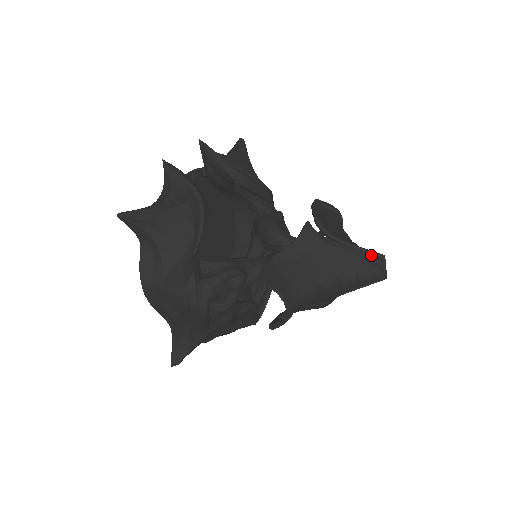
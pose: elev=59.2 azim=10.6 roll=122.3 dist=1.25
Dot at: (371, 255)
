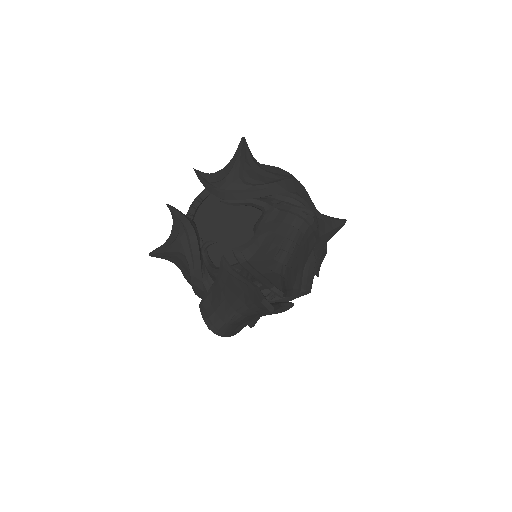
Dot at: (265, 286)
